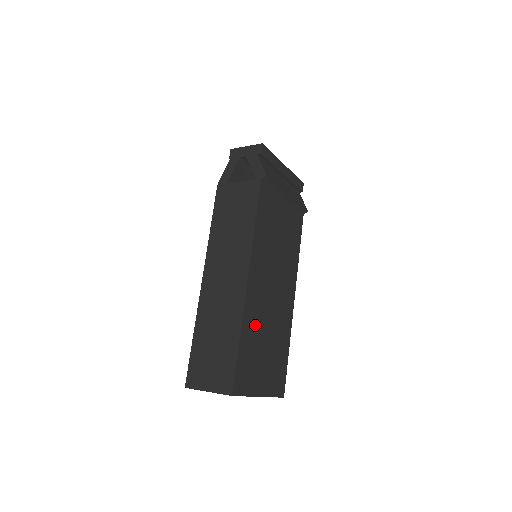
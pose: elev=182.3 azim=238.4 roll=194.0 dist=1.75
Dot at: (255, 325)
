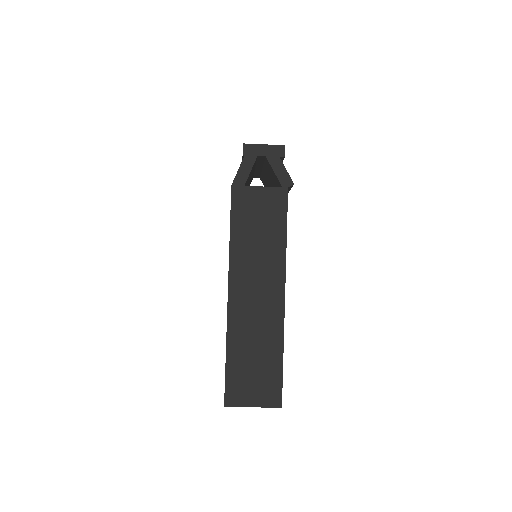
Dot at: occluded
